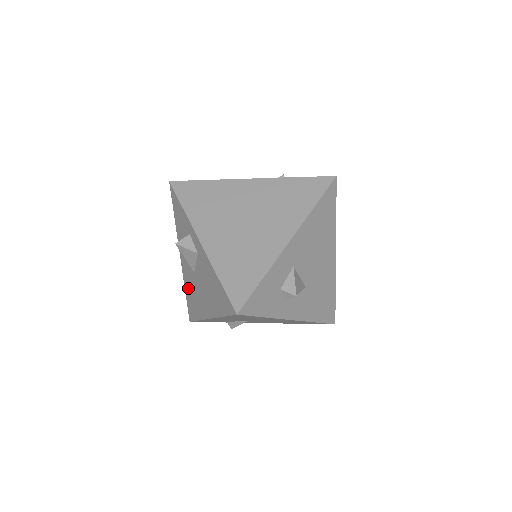
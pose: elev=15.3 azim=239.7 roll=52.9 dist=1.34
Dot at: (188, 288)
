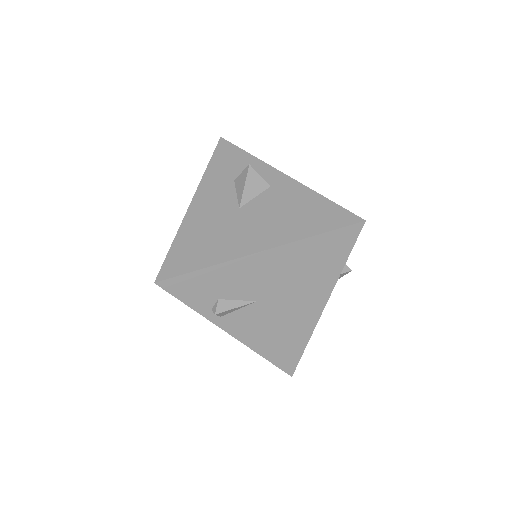
Dot at: (194, 232)
